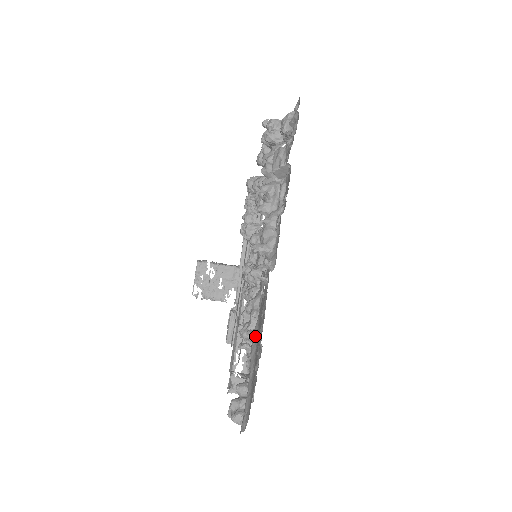
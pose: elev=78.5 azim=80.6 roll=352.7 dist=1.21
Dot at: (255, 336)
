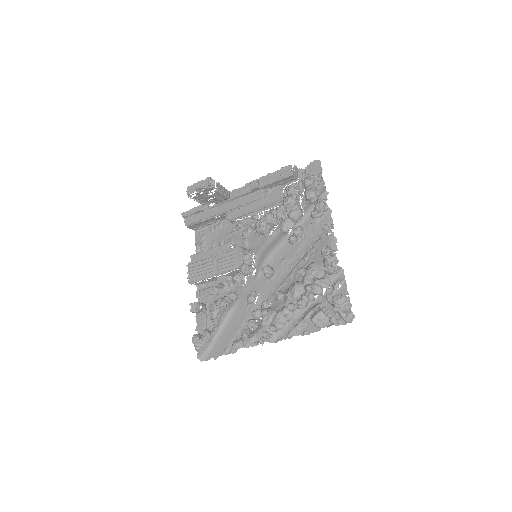
Dot at: (229, 316)
